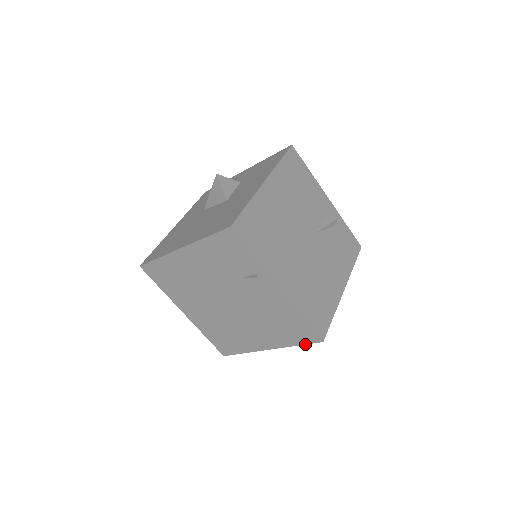
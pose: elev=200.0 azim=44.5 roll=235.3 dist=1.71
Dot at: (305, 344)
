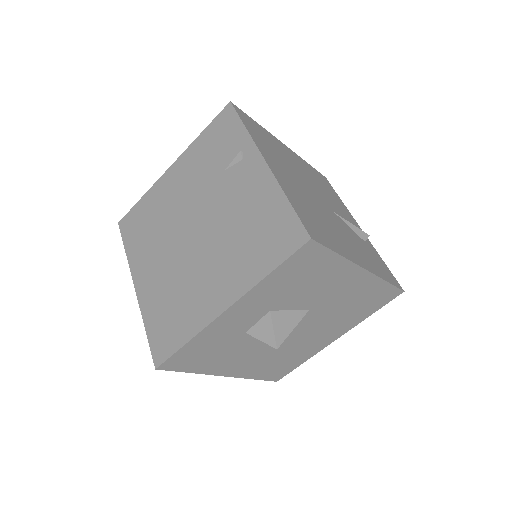
Dot at: (283, 261)
